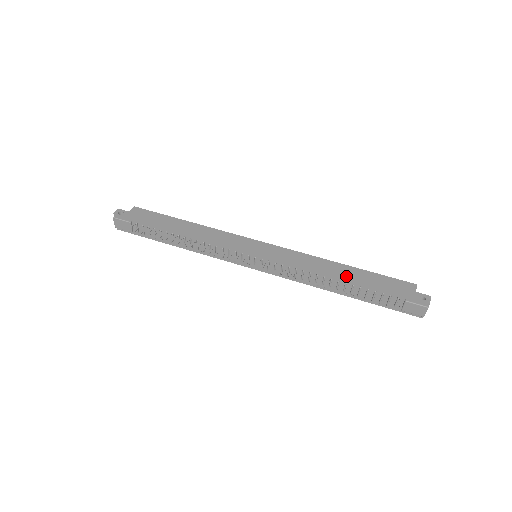
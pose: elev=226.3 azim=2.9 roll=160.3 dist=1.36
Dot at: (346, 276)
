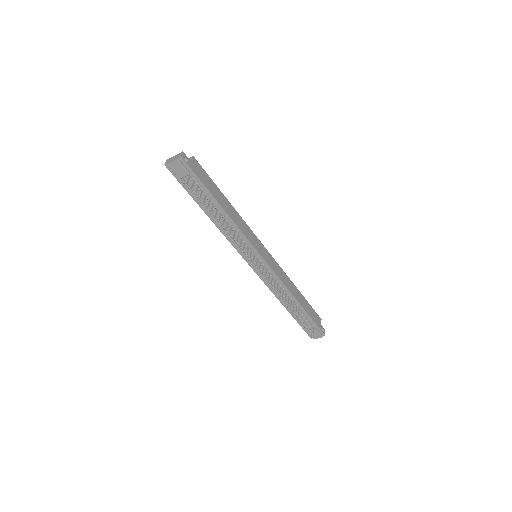
Dot at: (299, 301)
